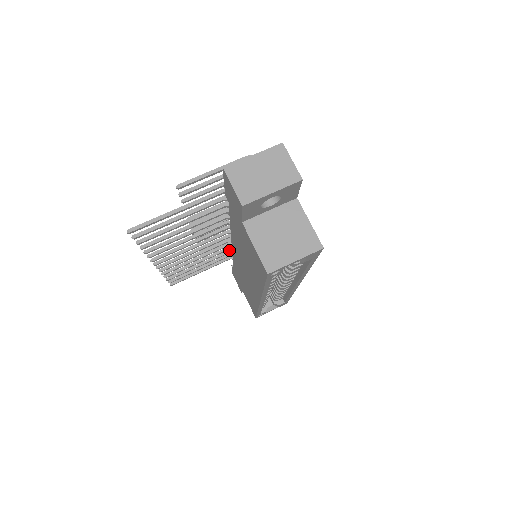
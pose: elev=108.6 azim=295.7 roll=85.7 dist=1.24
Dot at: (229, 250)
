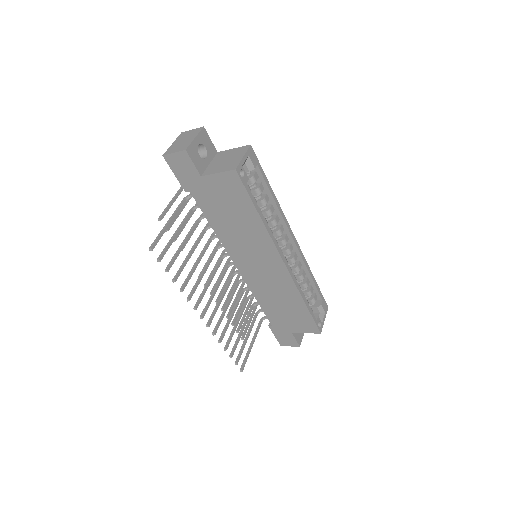
Dot at: (251, 305)
